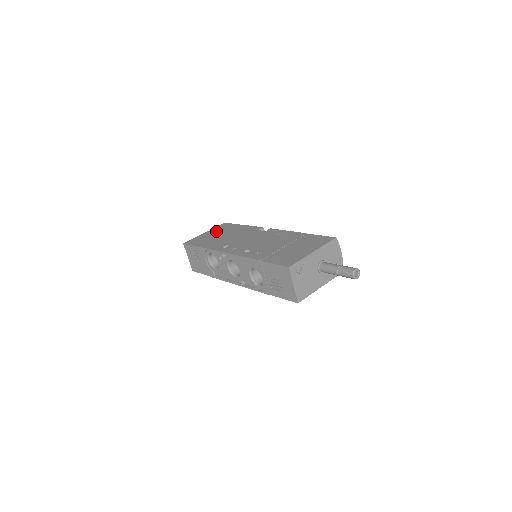
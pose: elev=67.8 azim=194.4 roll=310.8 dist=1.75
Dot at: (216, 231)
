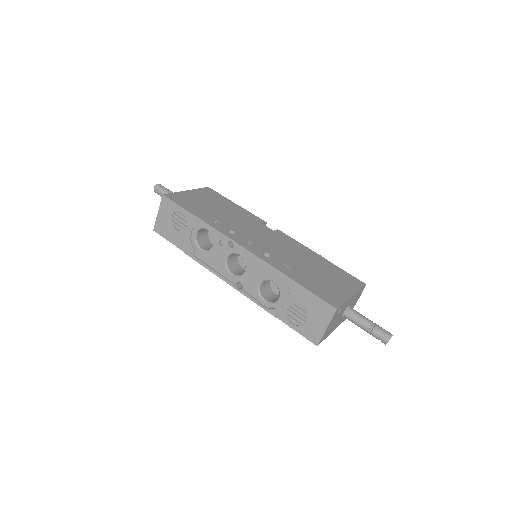
Dot at: (203, 196)
